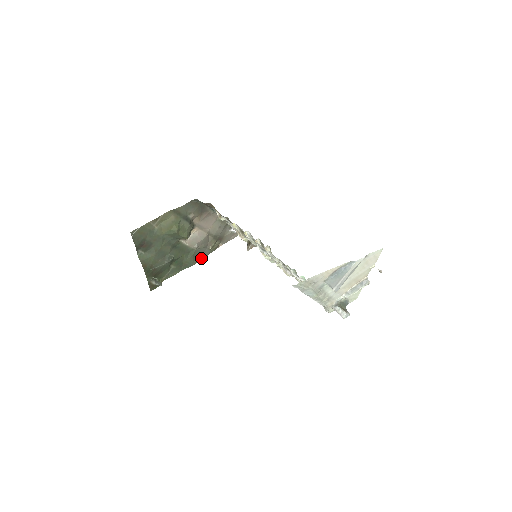
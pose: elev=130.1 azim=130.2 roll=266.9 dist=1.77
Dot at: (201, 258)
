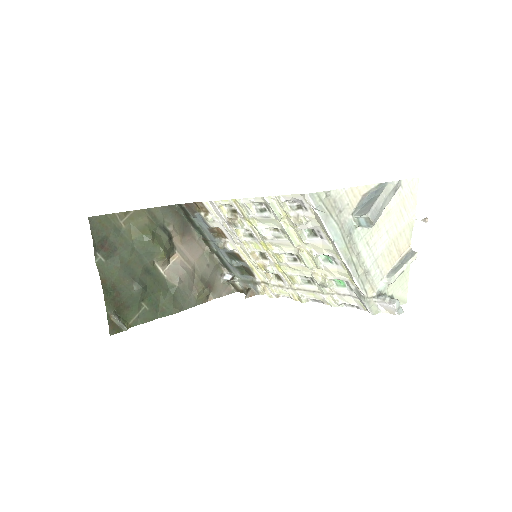
Dot at: (184, 307)
